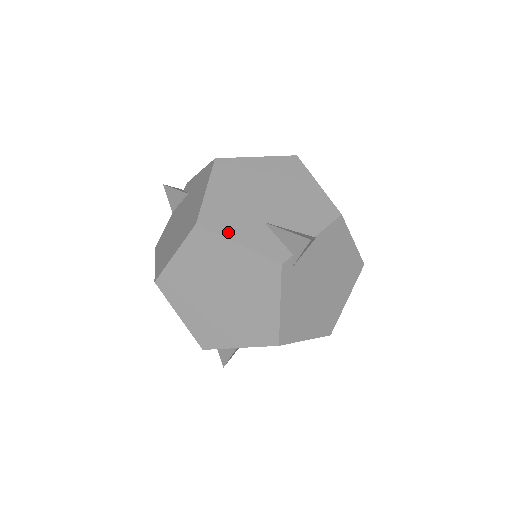
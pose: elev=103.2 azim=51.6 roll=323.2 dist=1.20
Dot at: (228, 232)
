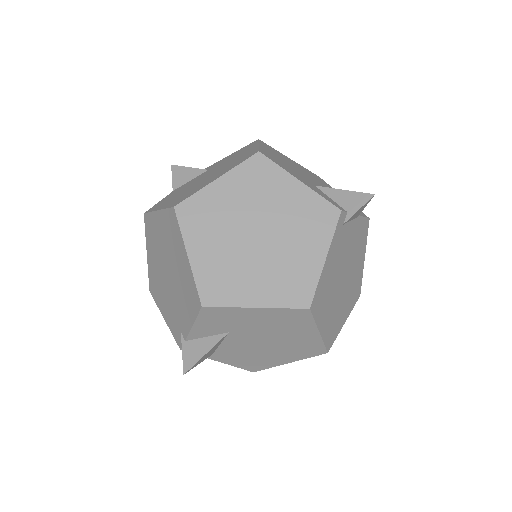
Dot at: (288, 171)
